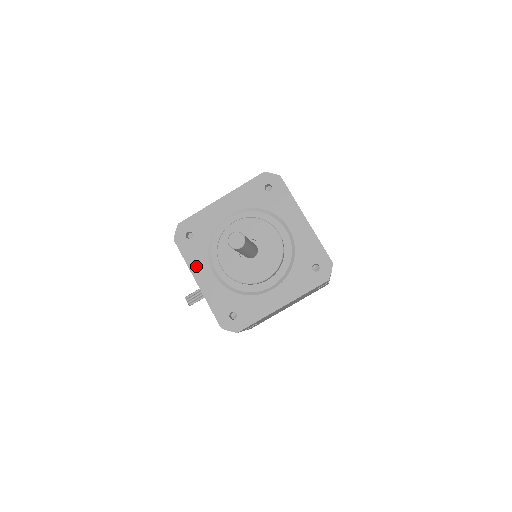
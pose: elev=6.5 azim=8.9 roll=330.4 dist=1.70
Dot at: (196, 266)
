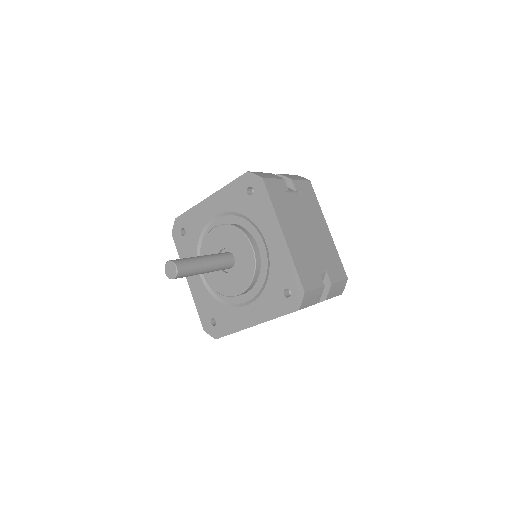
Dot at: occluded
